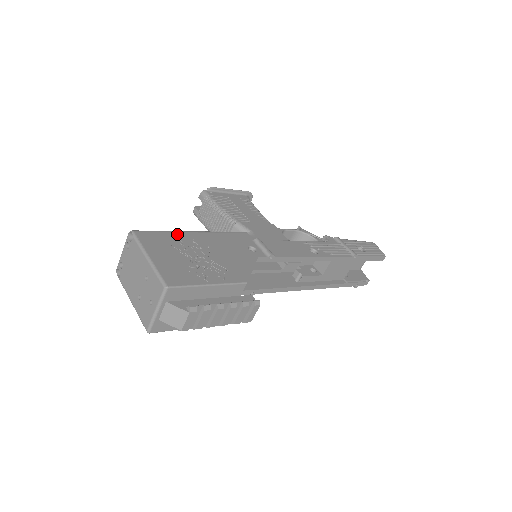
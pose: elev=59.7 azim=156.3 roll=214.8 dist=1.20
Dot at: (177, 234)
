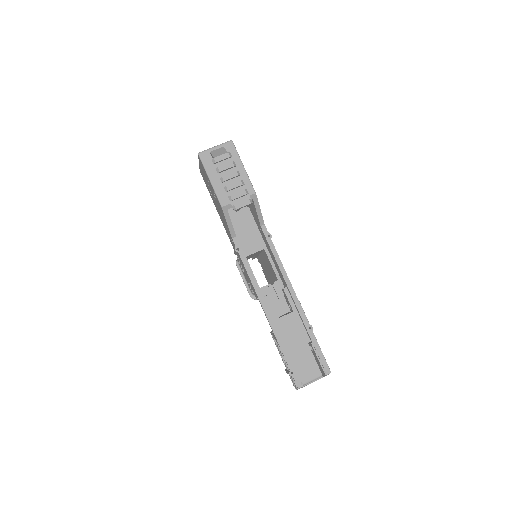
Dot at: occluded
